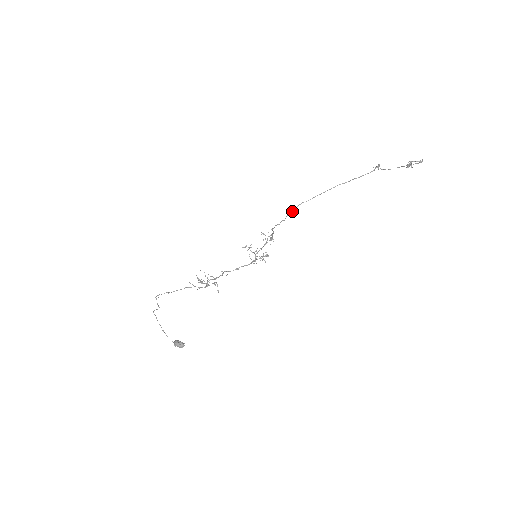
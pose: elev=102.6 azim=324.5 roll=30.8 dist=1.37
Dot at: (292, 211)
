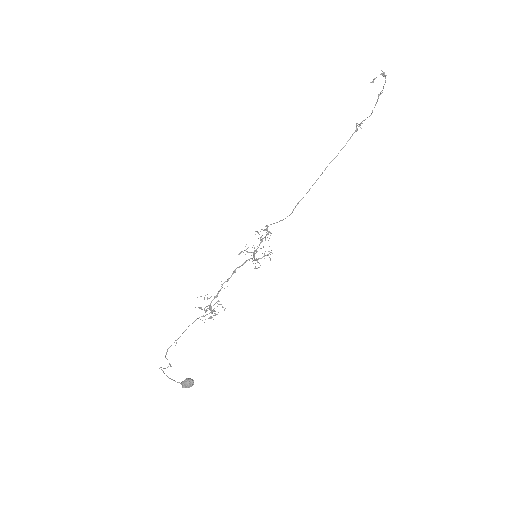
Dot at: occluded
